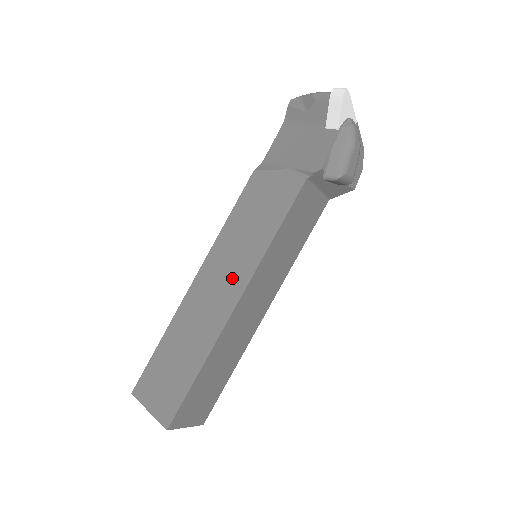
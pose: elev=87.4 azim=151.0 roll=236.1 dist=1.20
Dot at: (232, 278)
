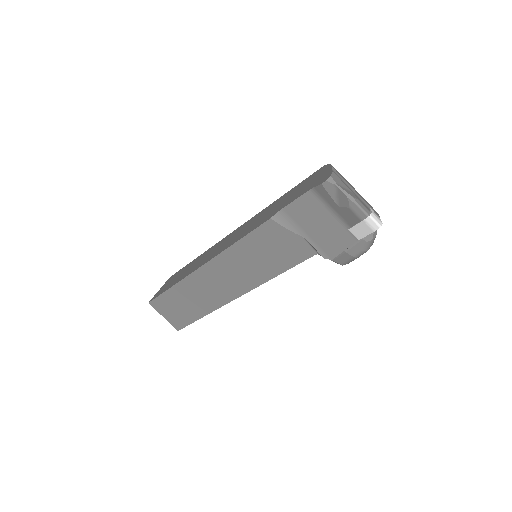
Dot at: (235, 282)
